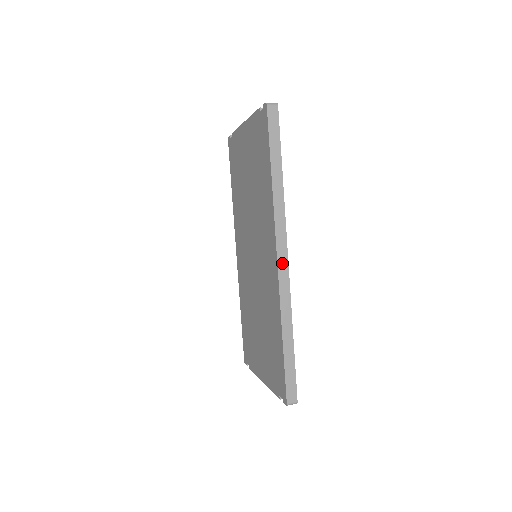
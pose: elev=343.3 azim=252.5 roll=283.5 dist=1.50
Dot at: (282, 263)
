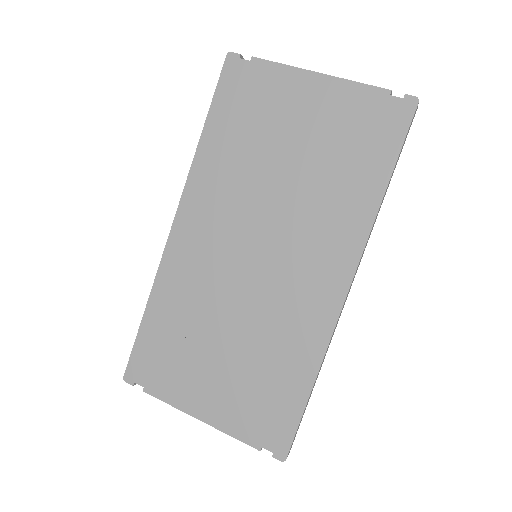
Dot at: (347, 295)
